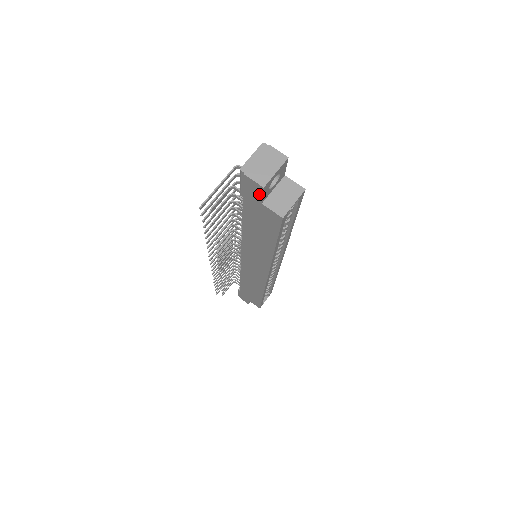
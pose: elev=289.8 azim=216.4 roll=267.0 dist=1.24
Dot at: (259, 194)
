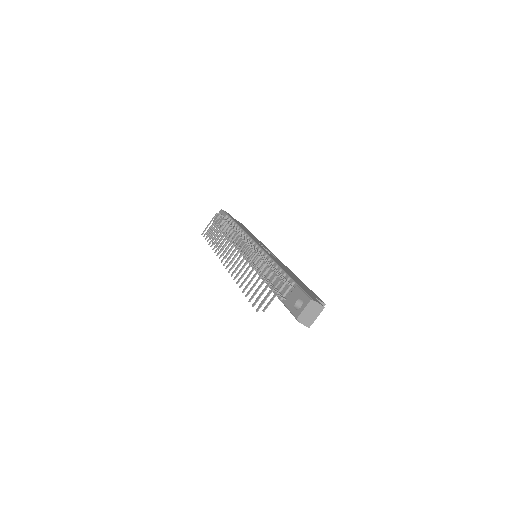
Dot at: occluded
